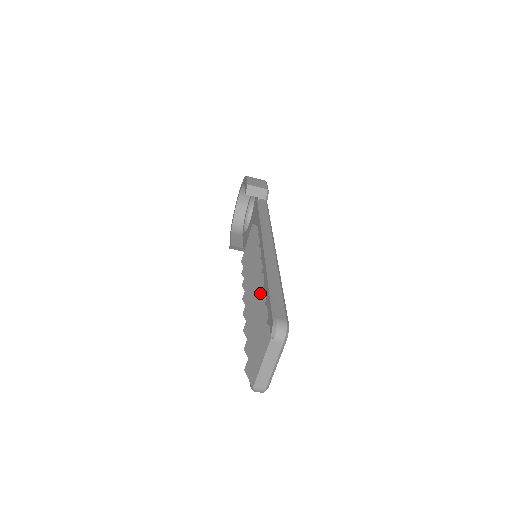
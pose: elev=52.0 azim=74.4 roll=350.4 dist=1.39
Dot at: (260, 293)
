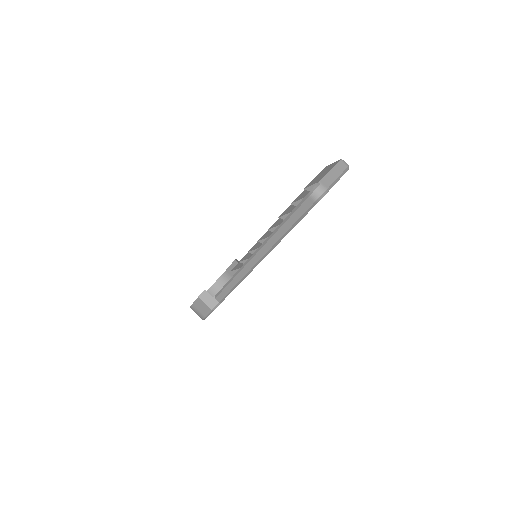
Dot at: occluded
